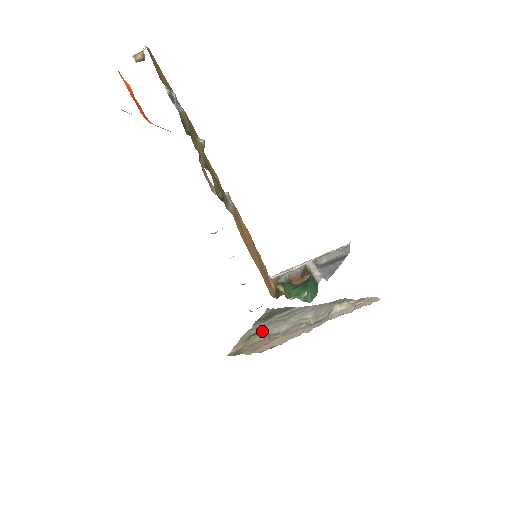
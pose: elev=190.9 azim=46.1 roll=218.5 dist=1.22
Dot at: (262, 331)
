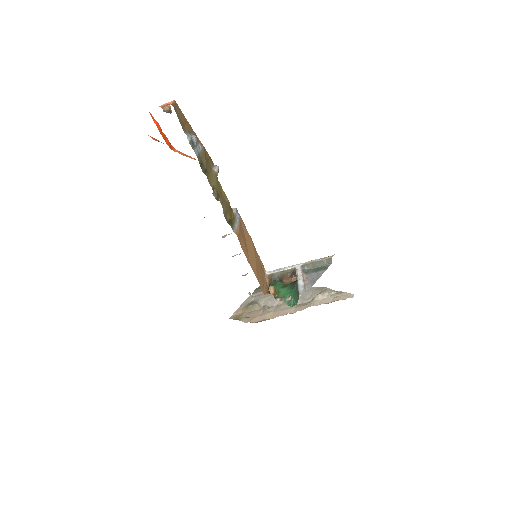
Dot at: (259, 301)
